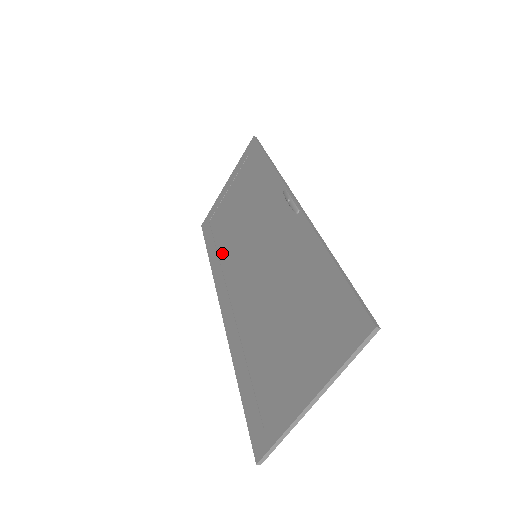
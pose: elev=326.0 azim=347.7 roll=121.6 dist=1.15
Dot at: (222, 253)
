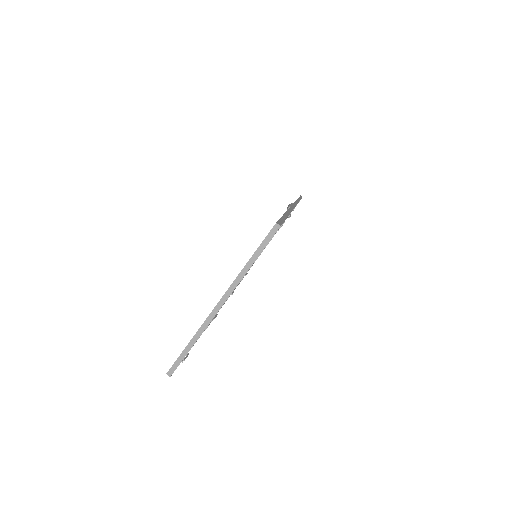
Dot at: occluded
